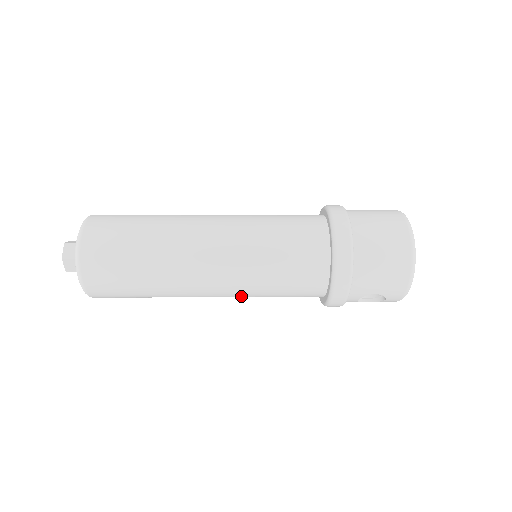
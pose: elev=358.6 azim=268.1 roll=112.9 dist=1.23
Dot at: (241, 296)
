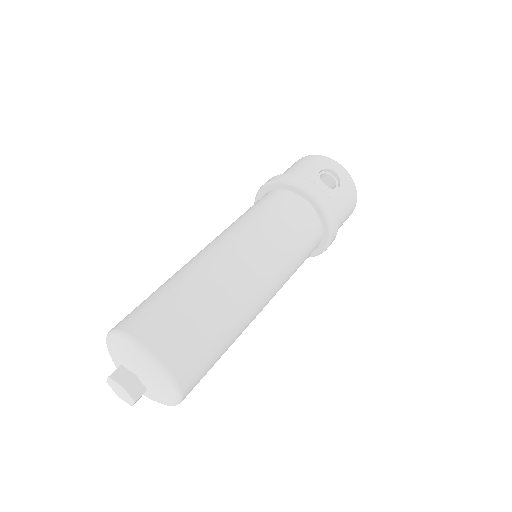
Dot at: occluded
